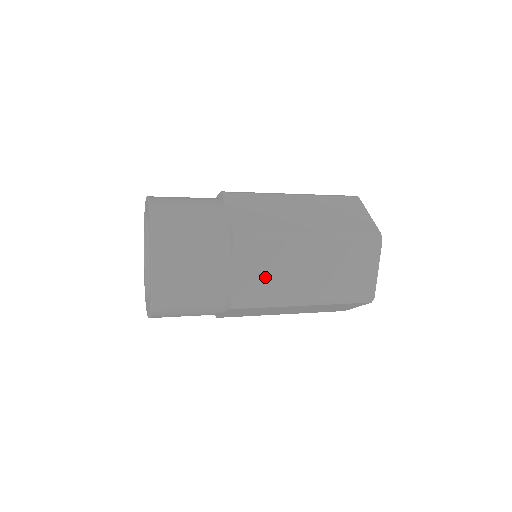
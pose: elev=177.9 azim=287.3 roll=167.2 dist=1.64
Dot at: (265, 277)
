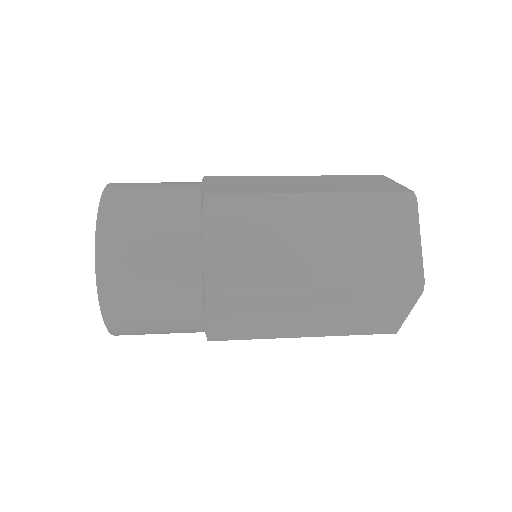
Dot at: (250, 323)
